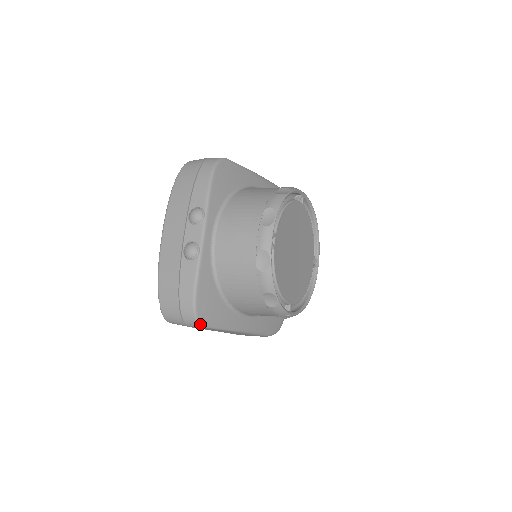
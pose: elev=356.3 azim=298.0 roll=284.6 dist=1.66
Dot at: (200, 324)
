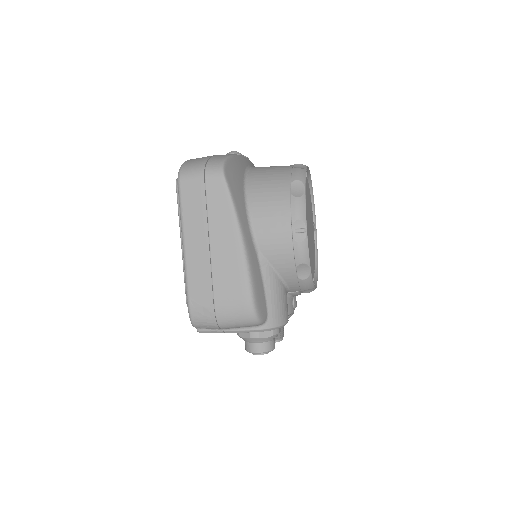
Dot at: (223, 170)
